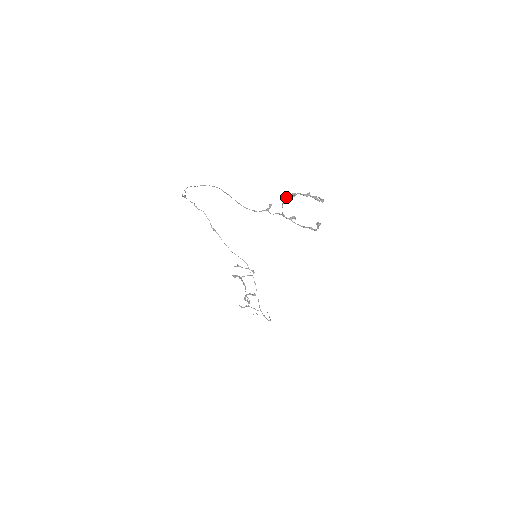
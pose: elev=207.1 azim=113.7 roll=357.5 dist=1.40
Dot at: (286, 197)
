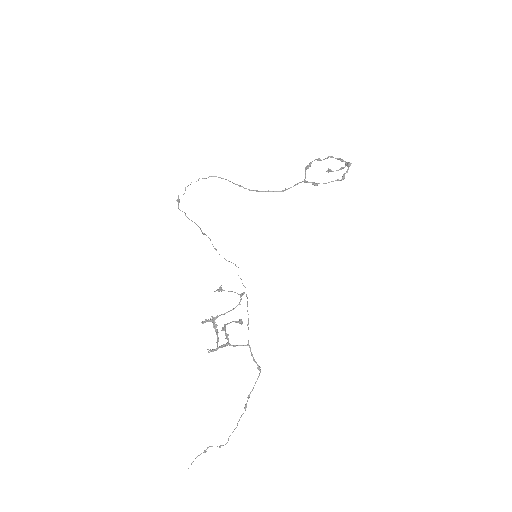
Dot at: (309, 165)
